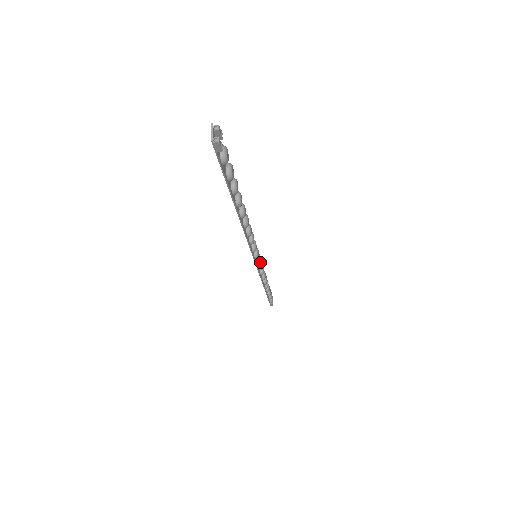
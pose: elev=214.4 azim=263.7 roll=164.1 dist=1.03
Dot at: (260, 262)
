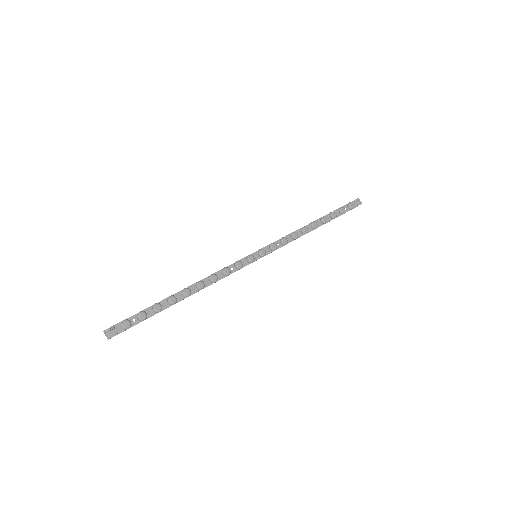
Dot at: (264, 254)
